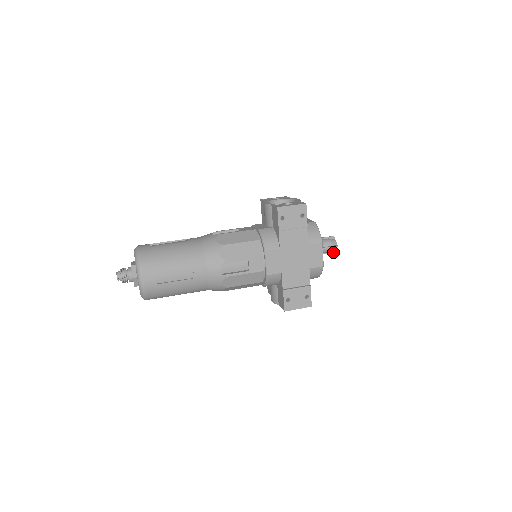
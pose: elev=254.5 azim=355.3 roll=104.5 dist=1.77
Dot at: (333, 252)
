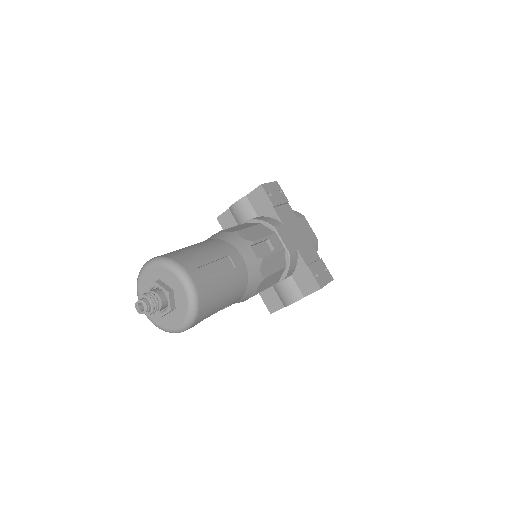
Dot at: occluded
